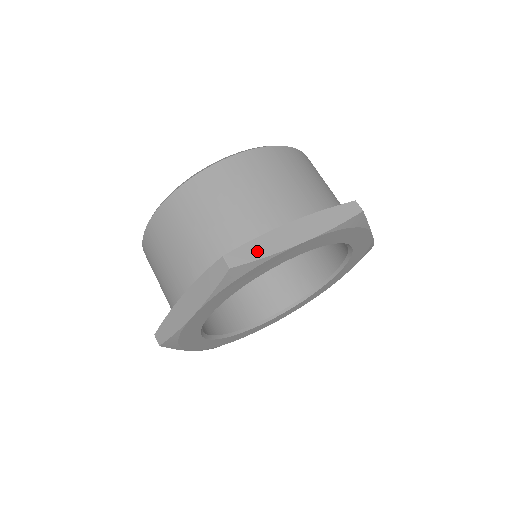
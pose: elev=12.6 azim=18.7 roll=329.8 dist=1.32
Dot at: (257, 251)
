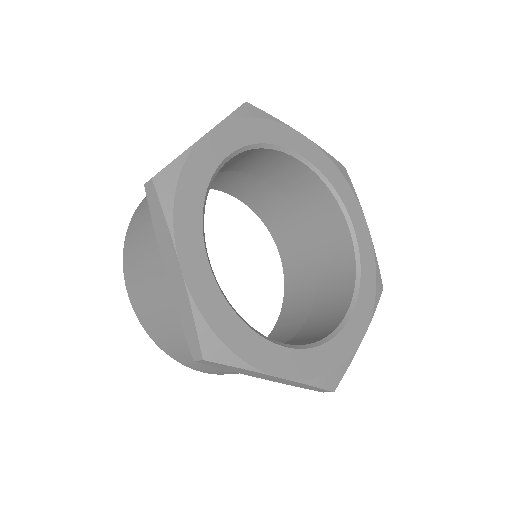
Dot at: occluded
